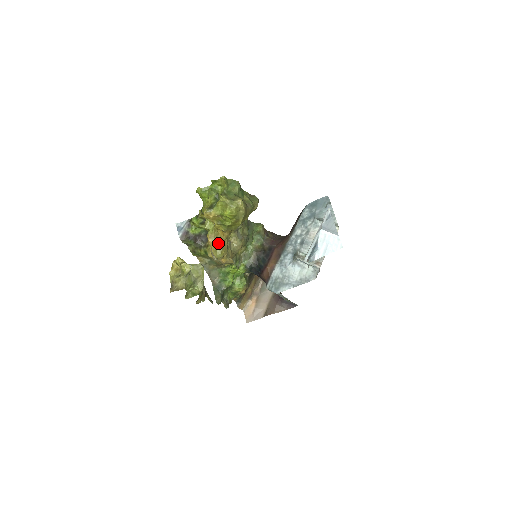
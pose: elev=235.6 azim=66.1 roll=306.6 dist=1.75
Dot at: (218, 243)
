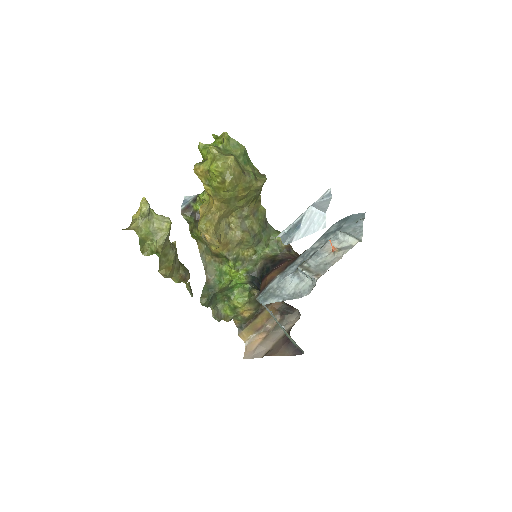
Dot at: (206, 213)
